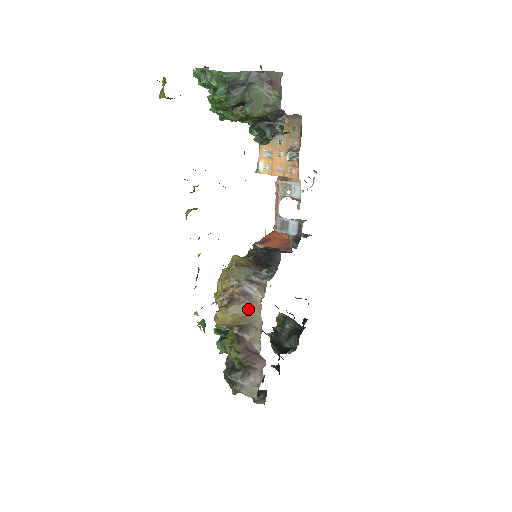
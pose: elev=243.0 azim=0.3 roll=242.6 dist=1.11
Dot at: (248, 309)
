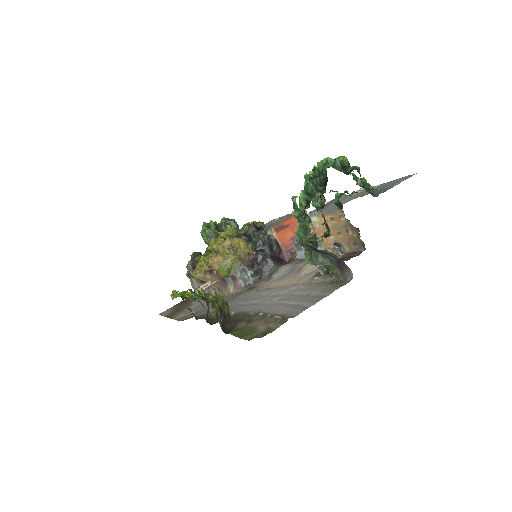
Dot at: (219, 286)
